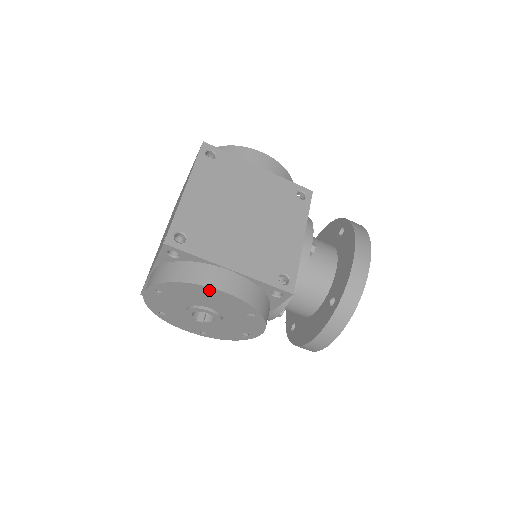
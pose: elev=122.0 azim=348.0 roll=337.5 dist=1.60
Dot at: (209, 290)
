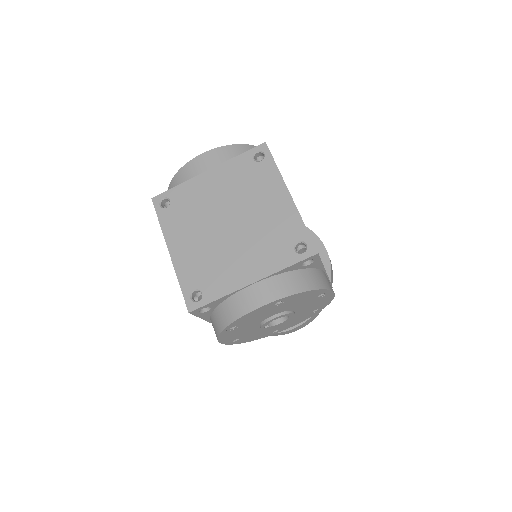
Dot at: (326, 293)
